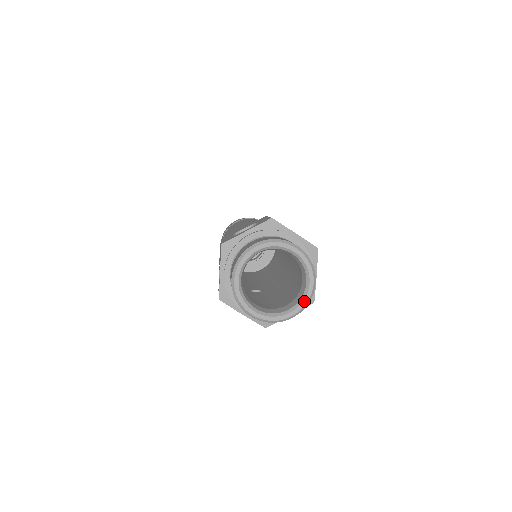
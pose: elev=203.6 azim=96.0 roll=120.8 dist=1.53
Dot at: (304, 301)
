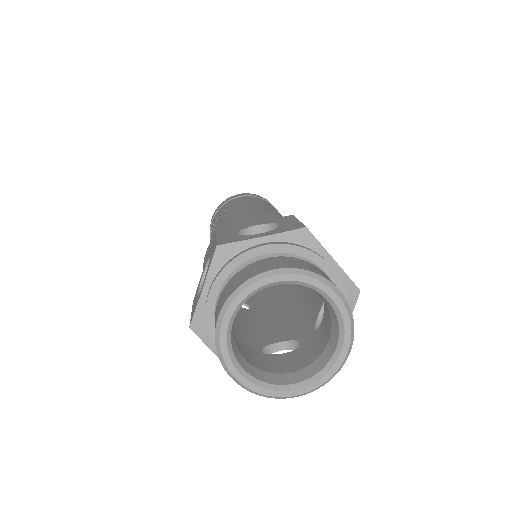
Dot at: (323, 378)
